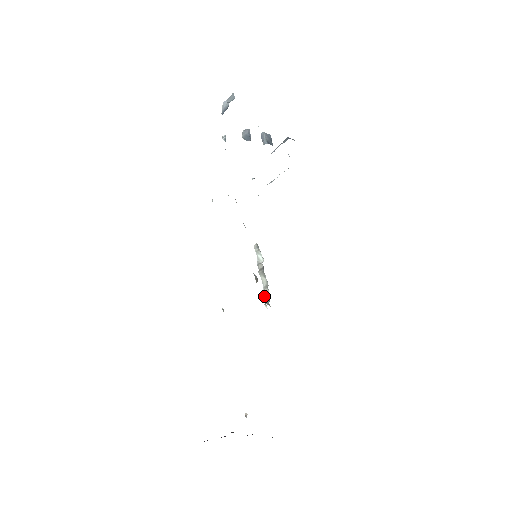
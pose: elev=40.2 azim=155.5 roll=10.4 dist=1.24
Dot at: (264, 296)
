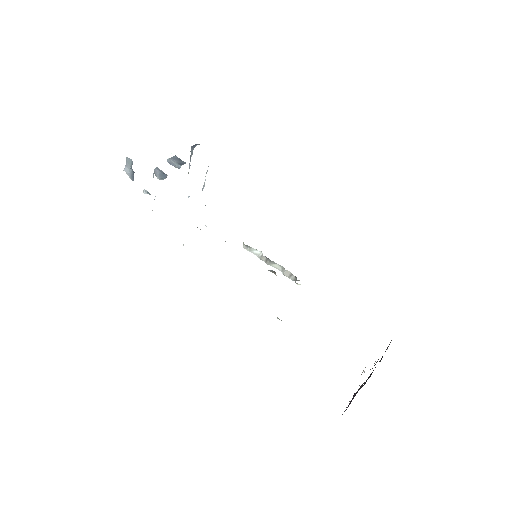
Dot at: occluded
